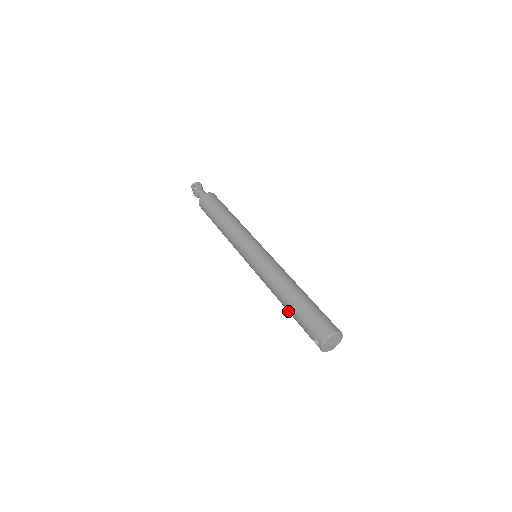
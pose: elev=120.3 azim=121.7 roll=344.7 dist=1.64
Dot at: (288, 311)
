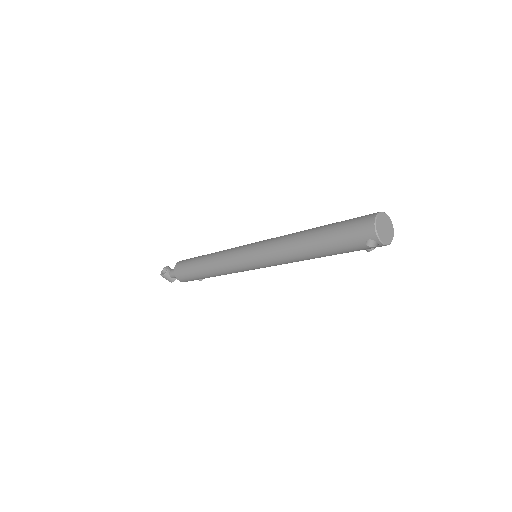
Dot at: (322, 255)
